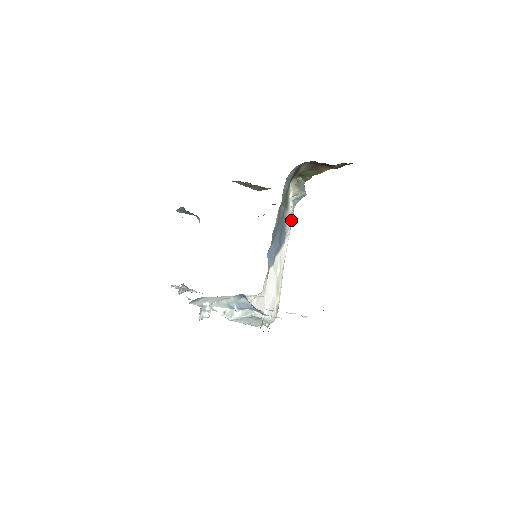
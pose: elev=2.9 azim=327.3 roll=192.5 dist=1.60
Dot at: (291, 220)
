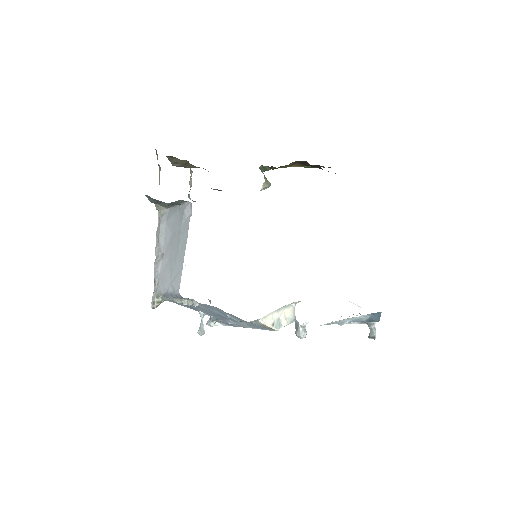
Dot at: occluded
